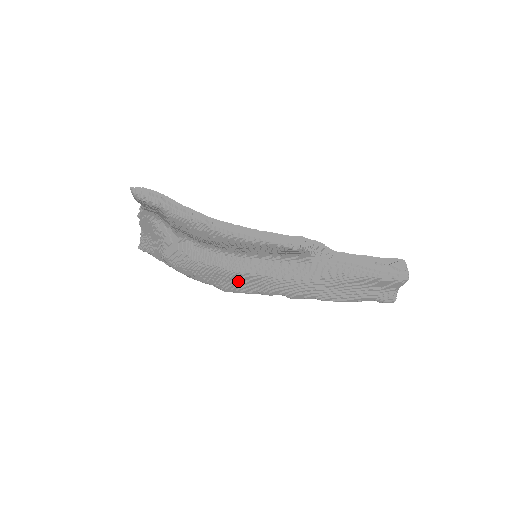
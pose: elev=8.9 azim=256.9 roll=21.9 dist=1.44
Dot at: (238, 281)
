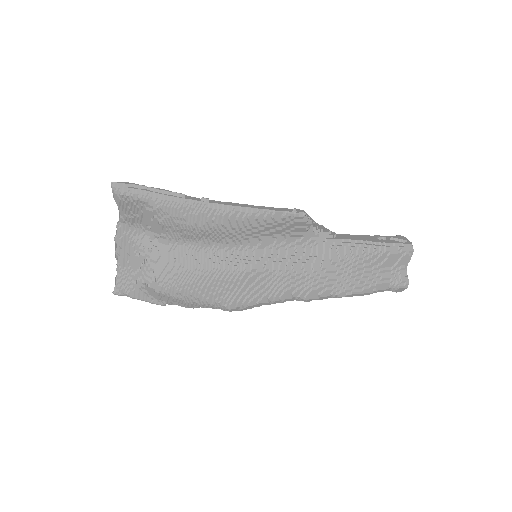
Dot at: (244, 285)
